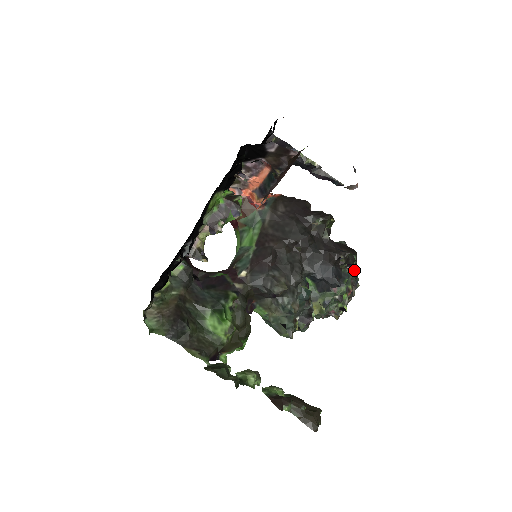
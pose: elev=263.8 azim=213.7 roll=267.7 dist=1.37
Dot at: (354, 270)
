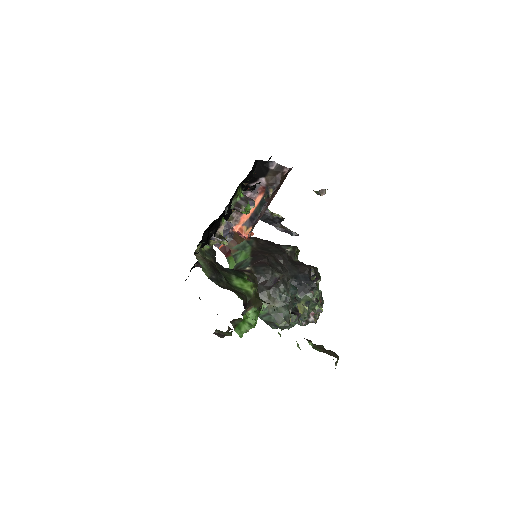
Dot at: occluded
